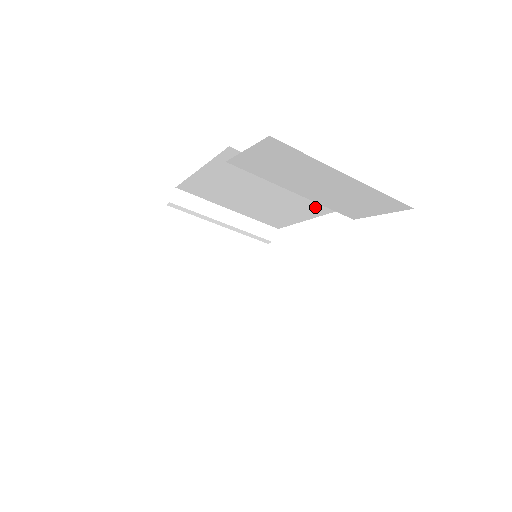
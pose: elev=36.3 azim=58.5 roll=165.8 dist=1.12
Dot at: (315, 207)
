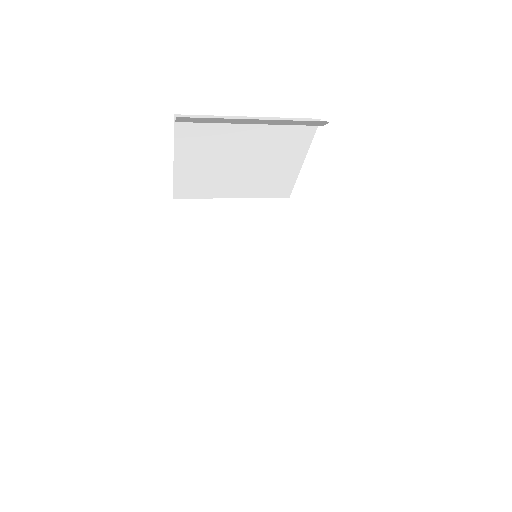
Dot at: occluded
